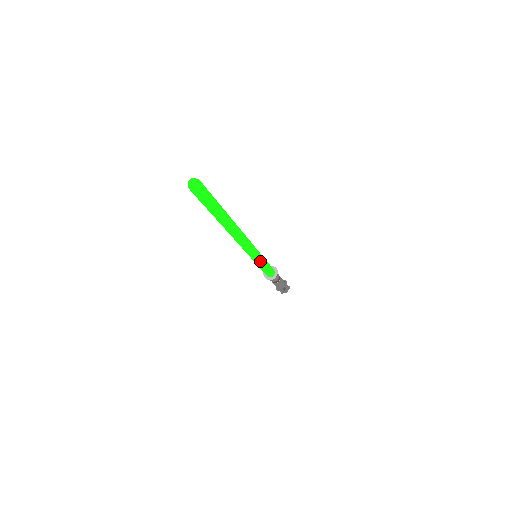
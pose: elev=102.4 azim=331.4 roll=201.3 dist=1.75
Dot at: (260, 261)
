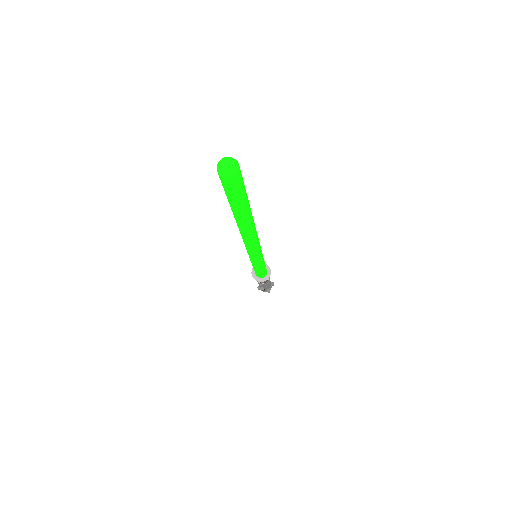
Dot at: (255, 263)
